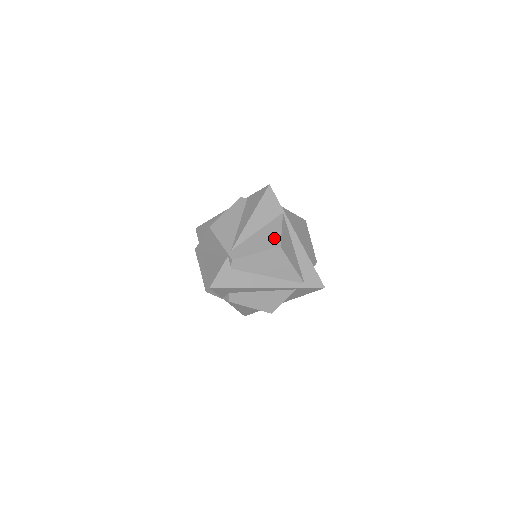
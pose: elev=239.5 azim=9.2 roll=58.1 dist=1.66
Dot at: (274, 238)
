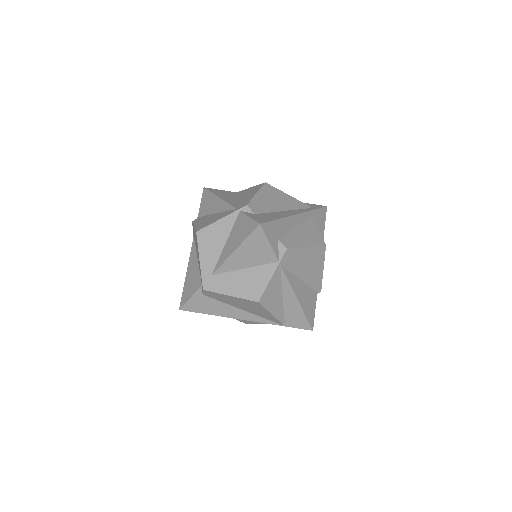
Dot at: (253, 188)
